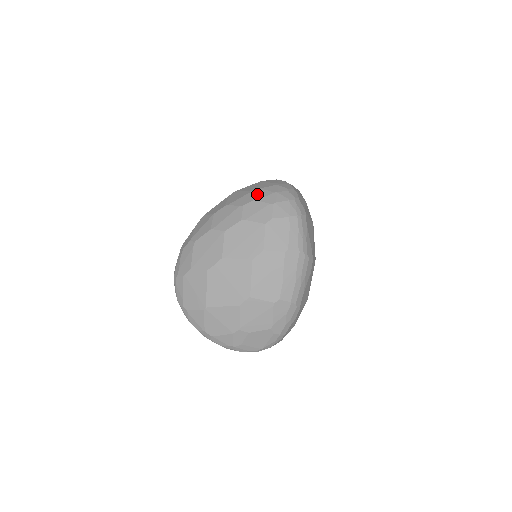
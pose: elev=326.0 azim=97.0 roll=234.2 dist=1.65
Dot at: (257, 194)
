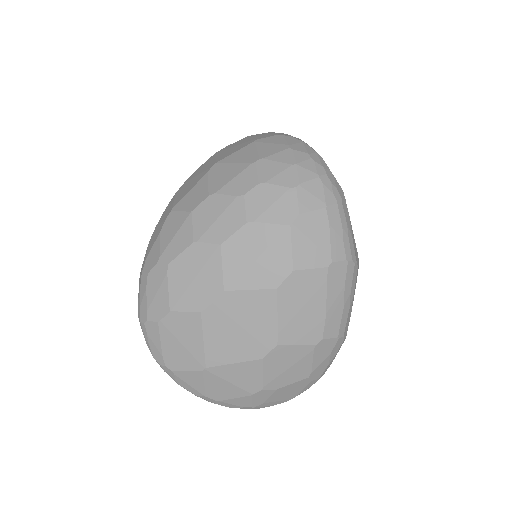
Dot at: (262, 170)
